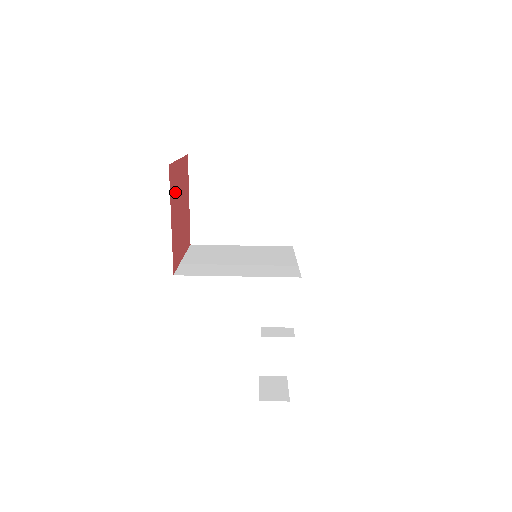
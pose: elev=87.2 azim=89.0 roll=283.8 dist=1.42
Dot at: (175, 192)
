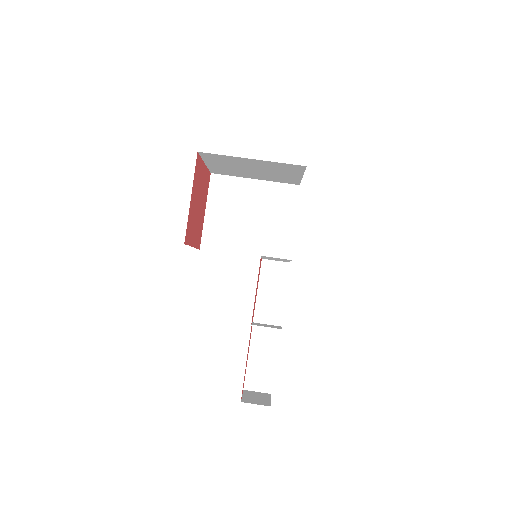
Dot at: (197, 182)
